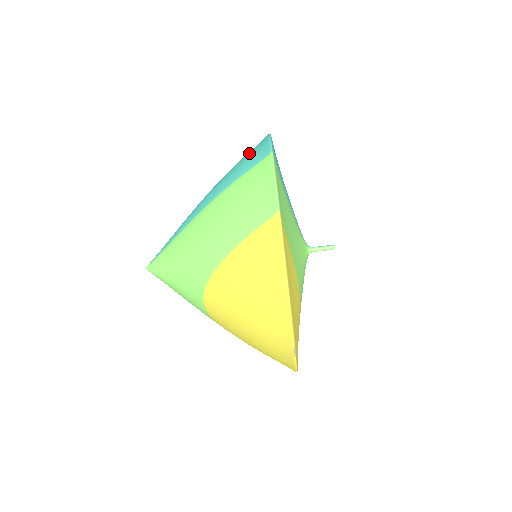
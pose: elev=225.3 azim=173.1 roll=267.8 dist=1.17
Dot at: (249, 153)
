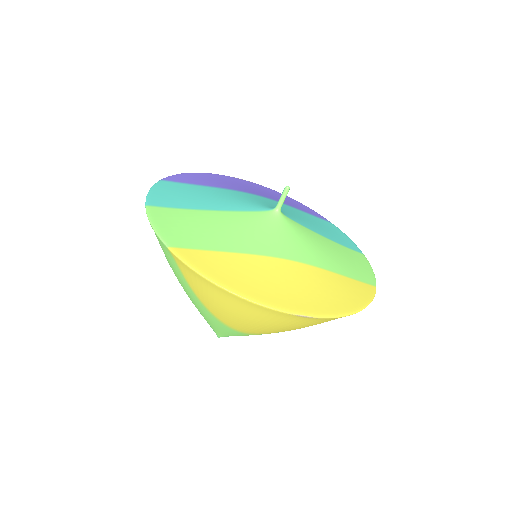
Dot at: occluded
